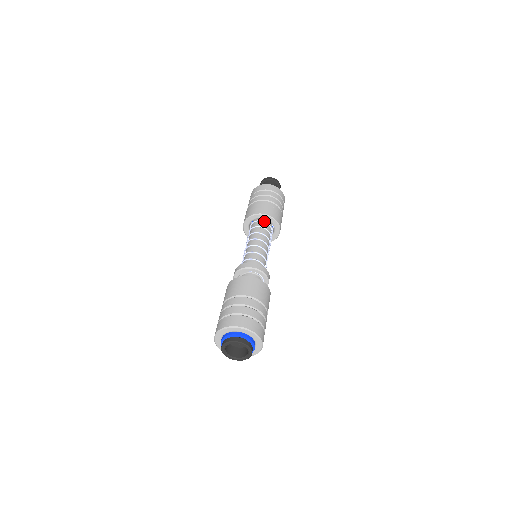
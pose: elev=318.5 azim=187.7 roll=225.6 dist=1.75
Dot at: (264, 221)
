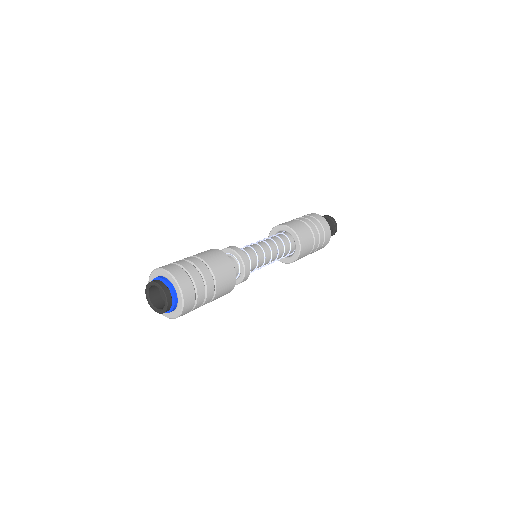
Dot at: (278, 233)
